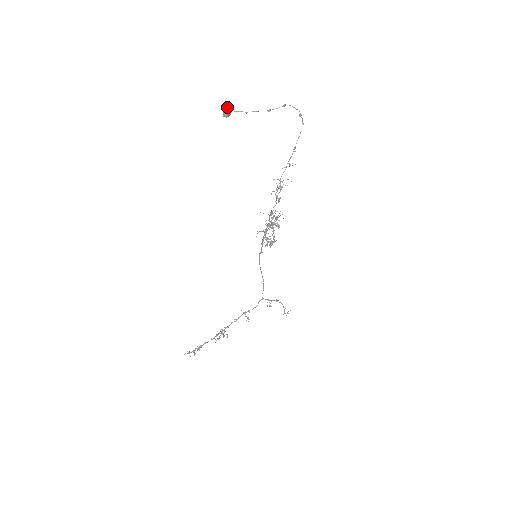
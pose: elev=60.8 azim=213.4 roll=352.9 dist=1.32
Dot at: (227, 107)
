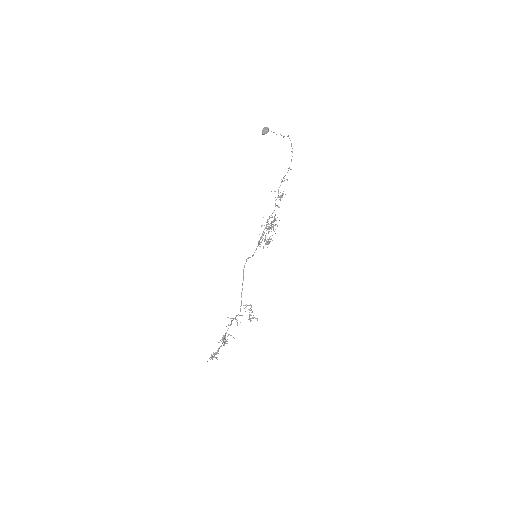
Dot at: (267, 127)
